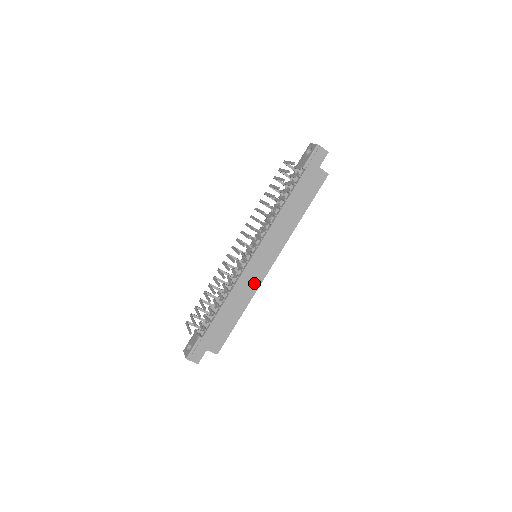
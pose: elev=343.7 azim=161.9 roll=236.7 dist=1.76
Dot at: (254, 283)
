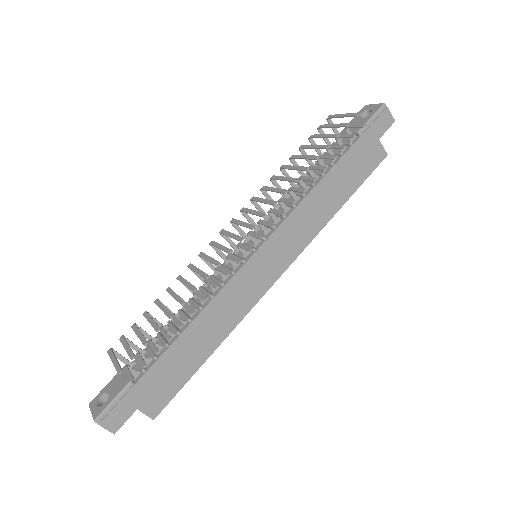
Dot at: (246, 300)
